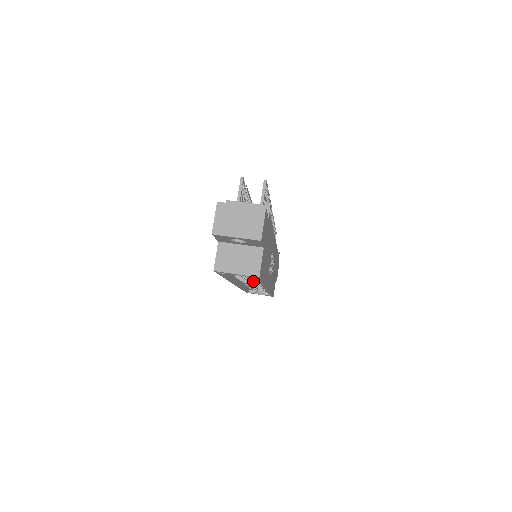
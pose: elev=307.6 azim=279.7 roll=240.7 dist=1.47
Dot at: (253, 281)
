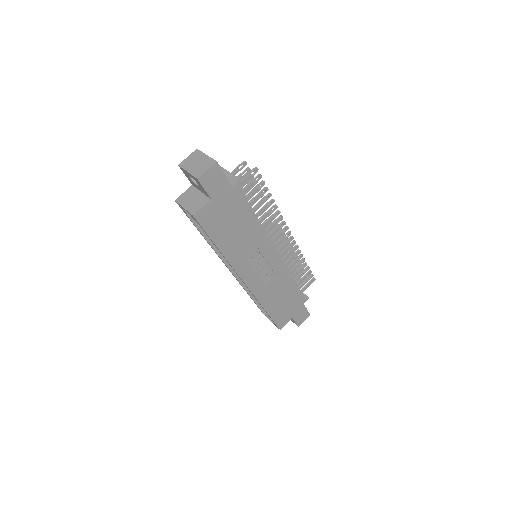
Dot at: occluded
